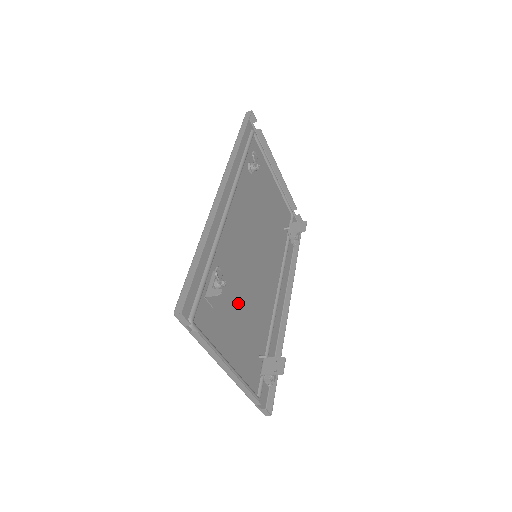
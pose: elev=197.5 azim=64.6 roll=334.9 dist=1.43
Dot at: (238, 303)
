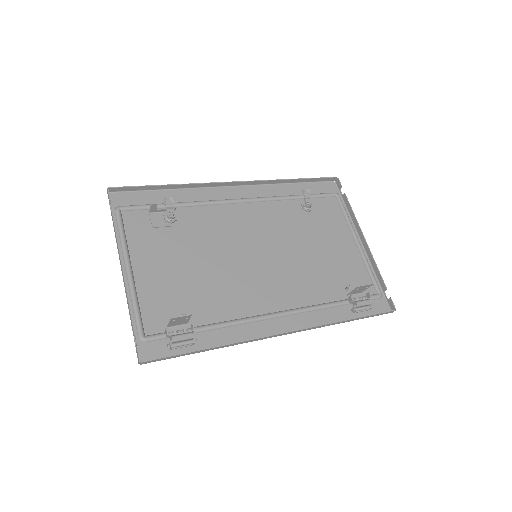
Dot at: (191, 255)
